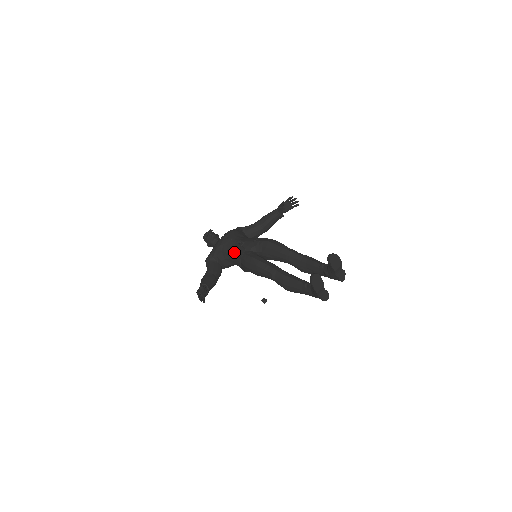
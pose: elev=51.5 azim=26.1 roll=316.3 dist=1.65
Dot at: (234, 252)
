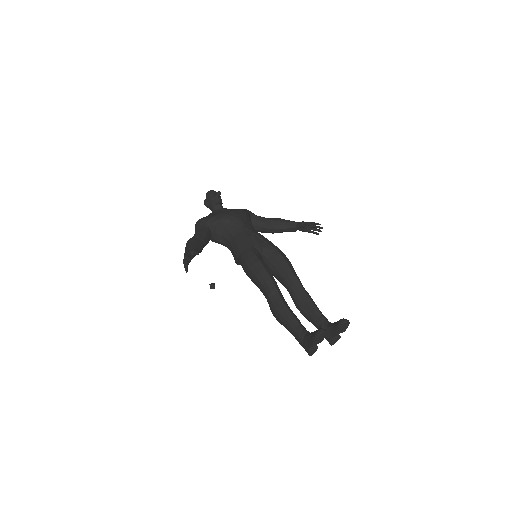
Dot at: (239, 238)
